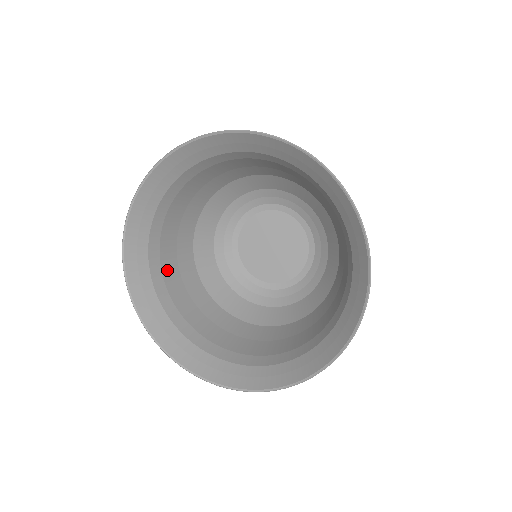
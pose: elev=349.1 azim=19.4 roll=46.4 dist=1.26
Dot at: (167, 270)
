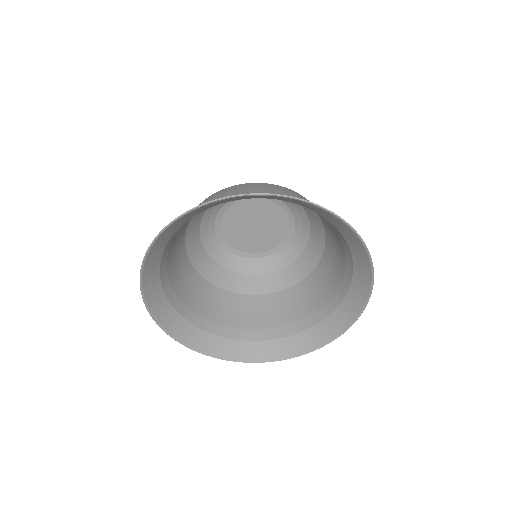
Dot at: (170, 256)
